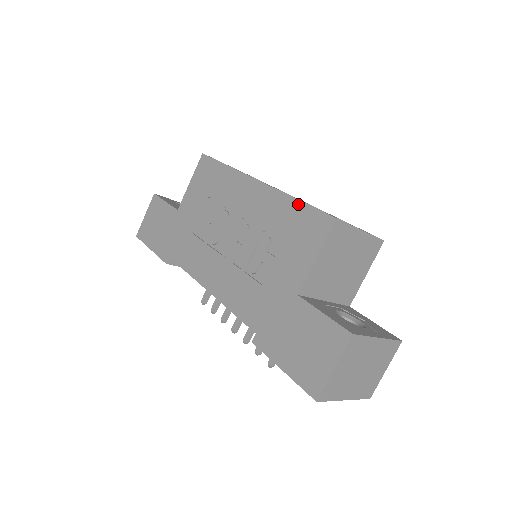
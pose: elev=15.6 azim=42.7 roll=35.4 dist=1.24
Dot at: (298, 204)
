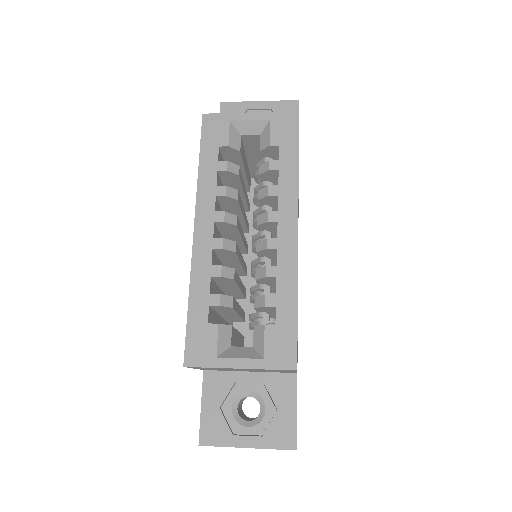
Dot at: (188, 307)
